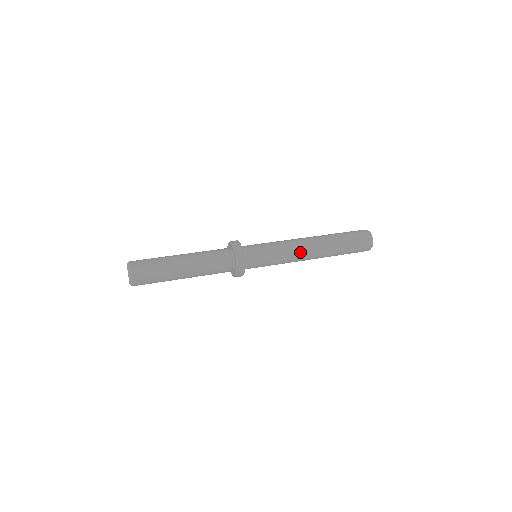
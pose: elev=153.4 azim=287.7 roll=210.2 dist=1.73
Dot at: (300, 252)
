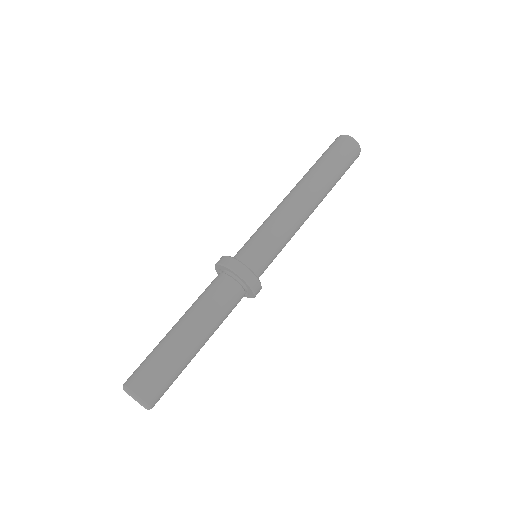
Dot at: (299, 214)
